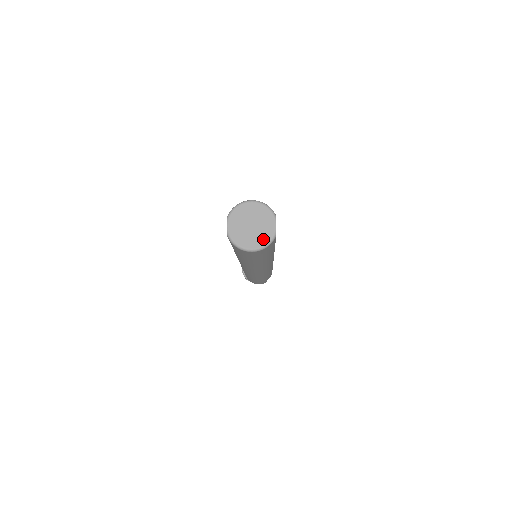
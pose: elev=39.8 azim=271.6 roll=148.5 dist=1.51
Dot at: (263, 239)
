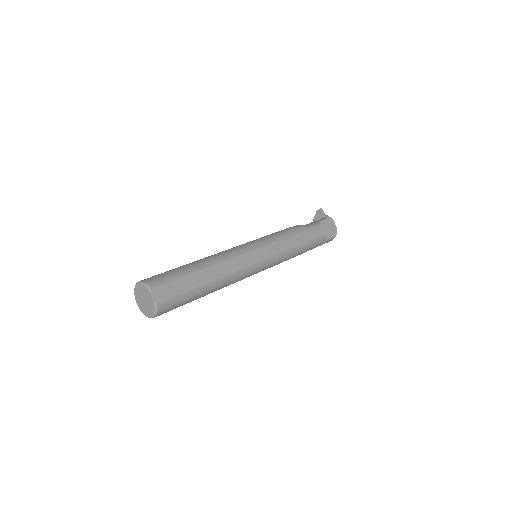
Dot at: (152, 309)
